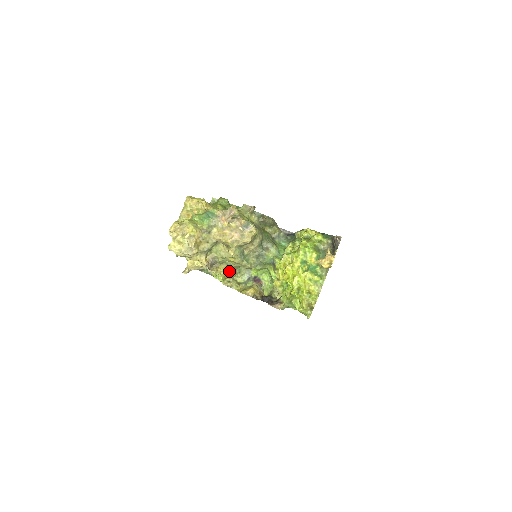
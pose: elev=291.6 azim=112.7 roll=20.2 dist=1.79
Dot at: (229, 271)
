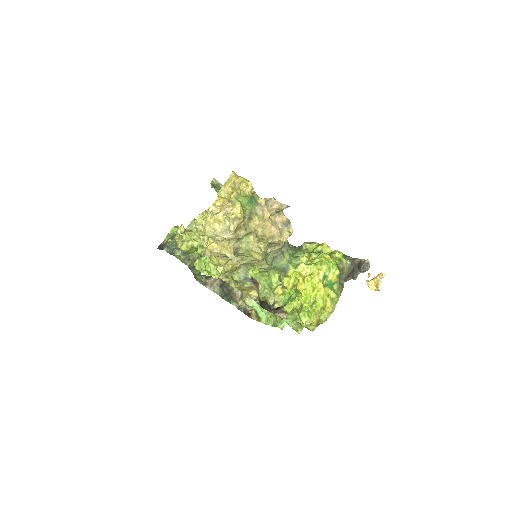
Dot at: (236, 266)
